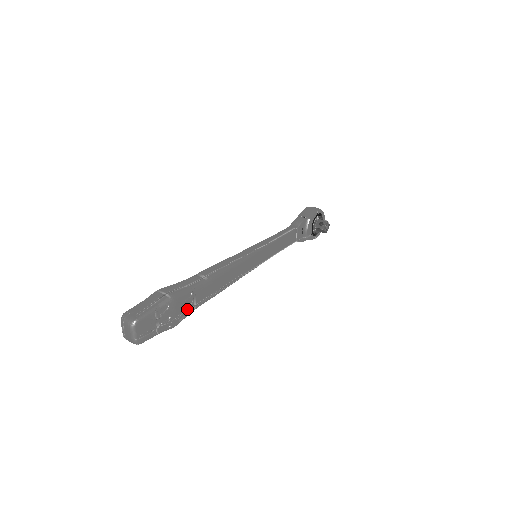
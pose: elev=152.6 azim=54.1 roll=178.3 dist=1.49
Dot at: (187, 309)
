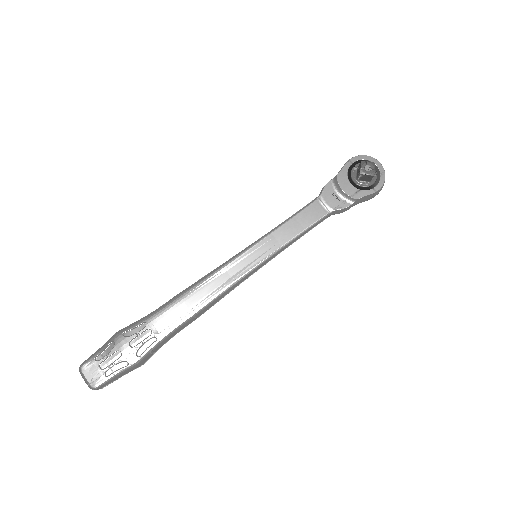
Dot at: (146, 341)
